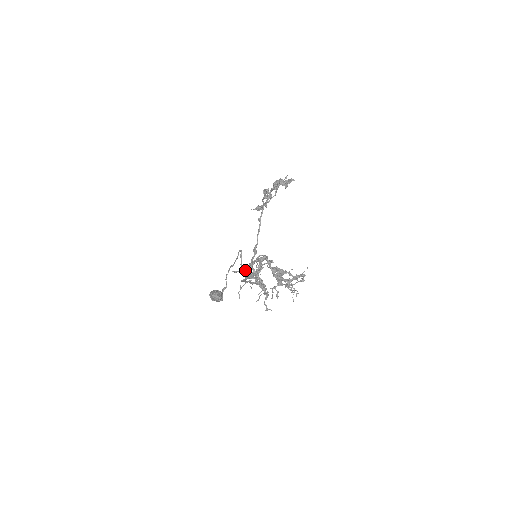
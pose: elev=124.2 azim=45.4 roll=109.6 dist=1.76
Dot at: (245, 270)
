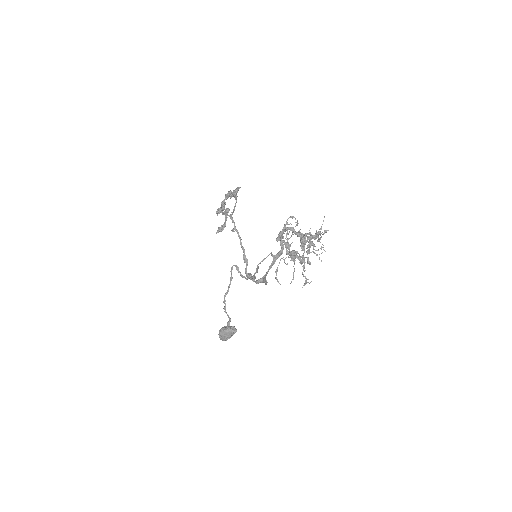
Dot at: (252, 276)
